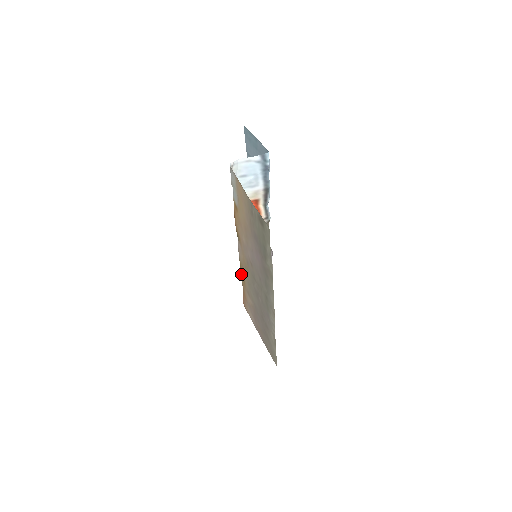
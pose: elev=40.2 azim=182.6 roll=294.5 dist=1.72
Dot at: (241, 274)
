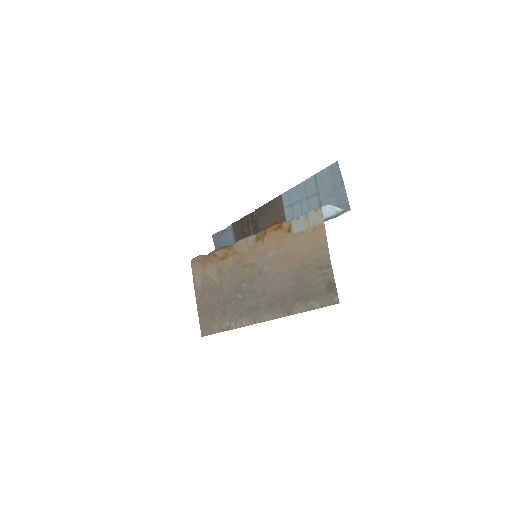
Dot at: (222, 252)
